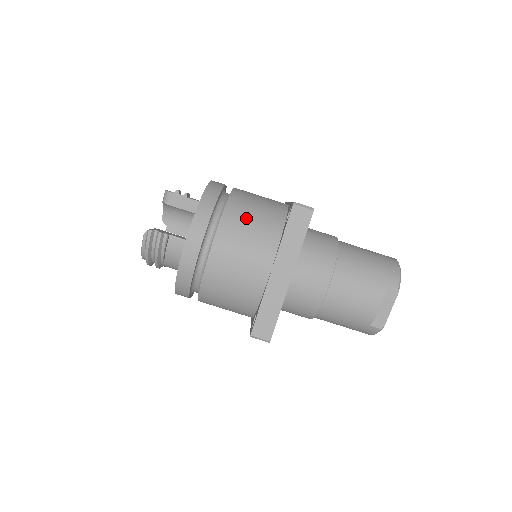
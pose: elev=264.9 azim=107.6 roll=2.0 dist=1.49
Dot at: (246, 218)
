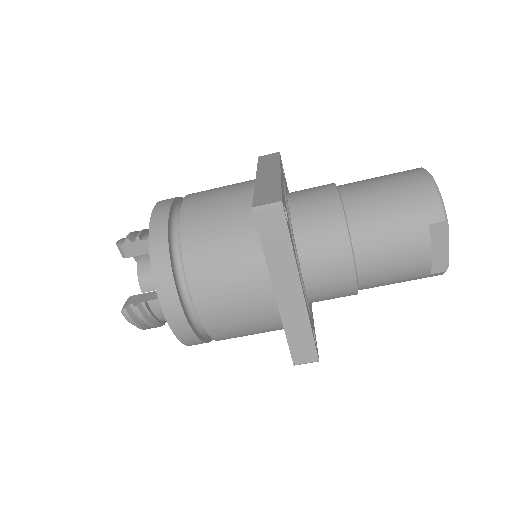
Dot at: (212, 247)
